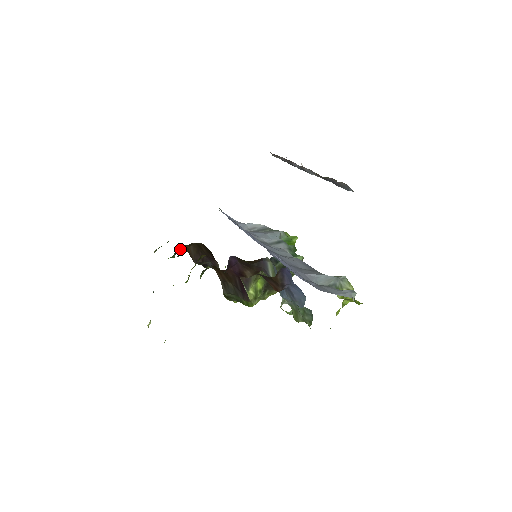
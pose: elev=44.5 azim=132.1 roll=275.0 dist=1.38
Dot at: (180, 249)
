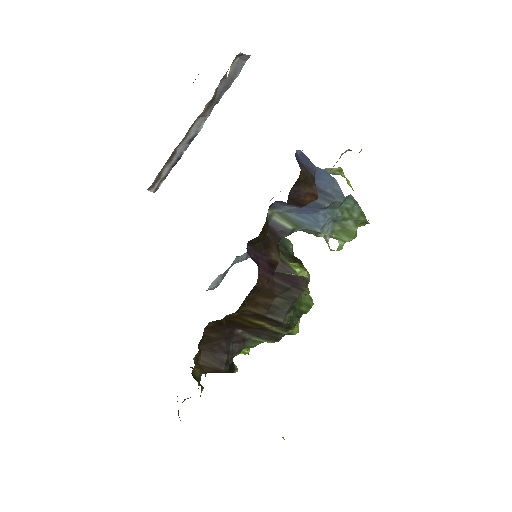
Dot at: (197, 365)
